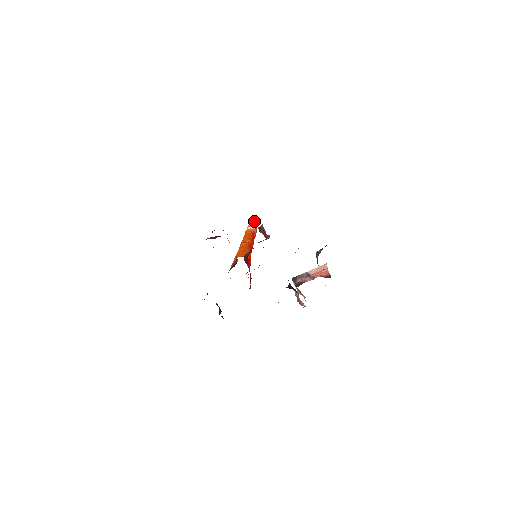
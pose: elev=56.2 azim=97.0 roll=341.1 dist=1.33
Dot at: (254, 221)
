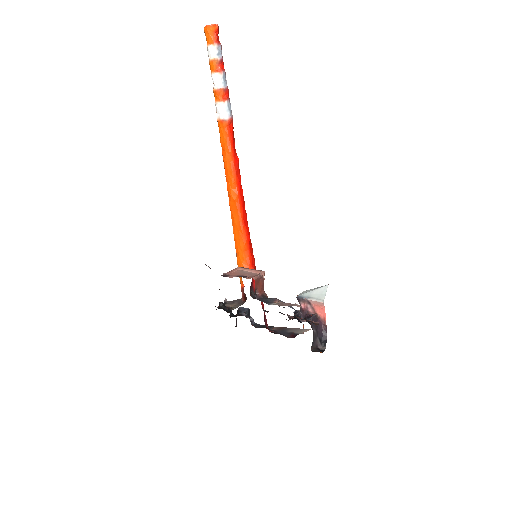
Dot at: (214, 49)
